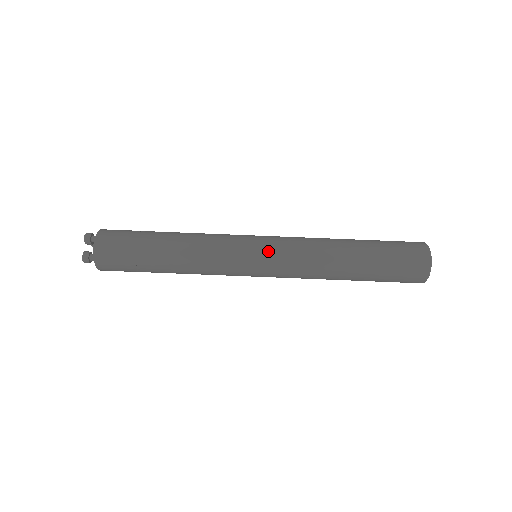
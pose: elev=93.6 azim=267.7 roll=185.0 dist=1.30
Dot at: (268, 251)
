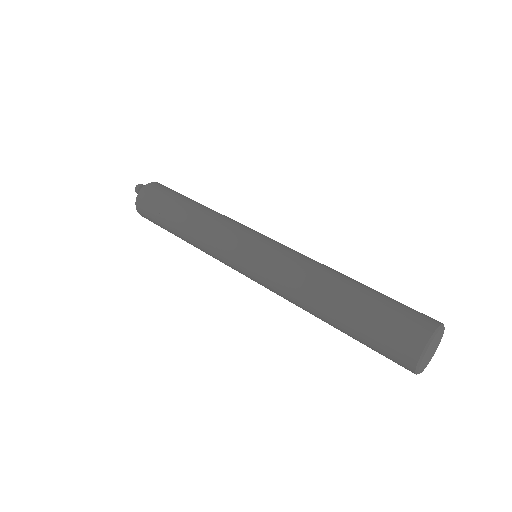
Dot at: (273, 240)
